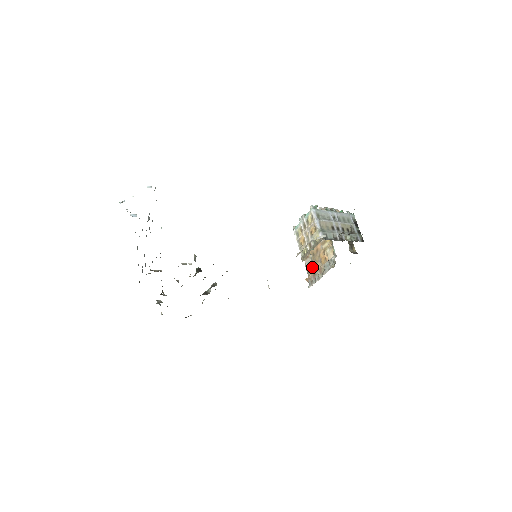
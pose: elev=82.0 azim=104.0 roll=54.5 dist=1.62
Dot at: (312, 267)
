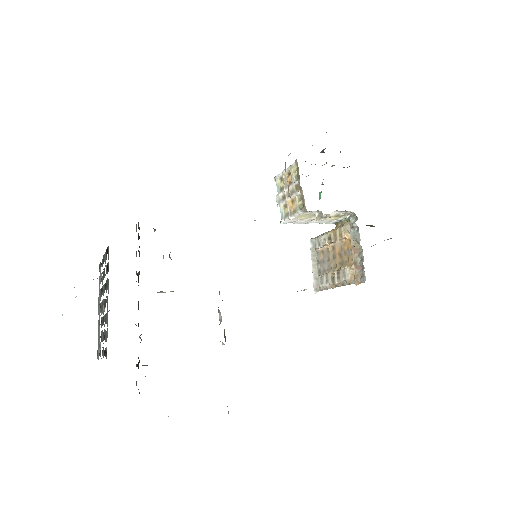
Dot at: (349, 268)
